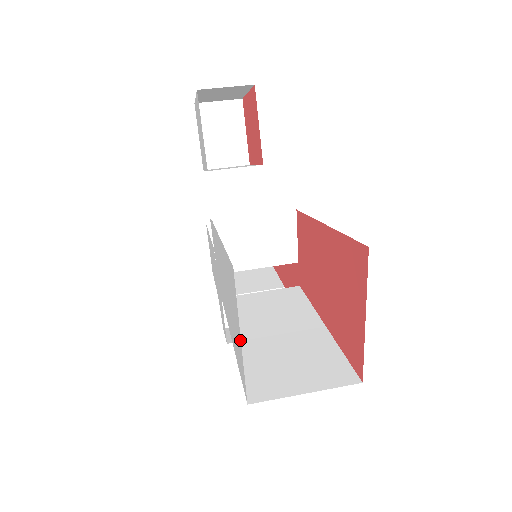
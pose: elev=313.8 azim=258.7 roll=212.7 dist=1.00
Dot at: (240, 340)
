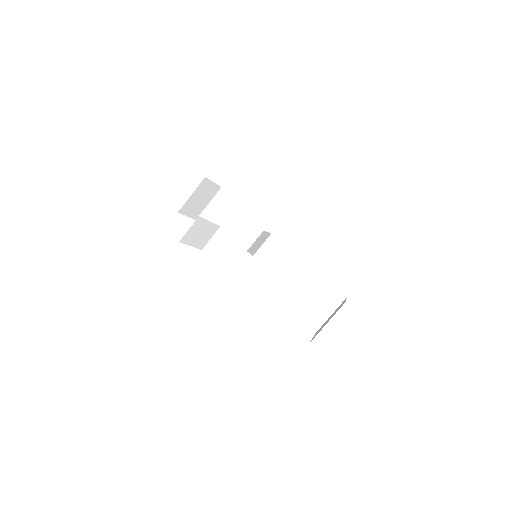
Dot at: occluded
